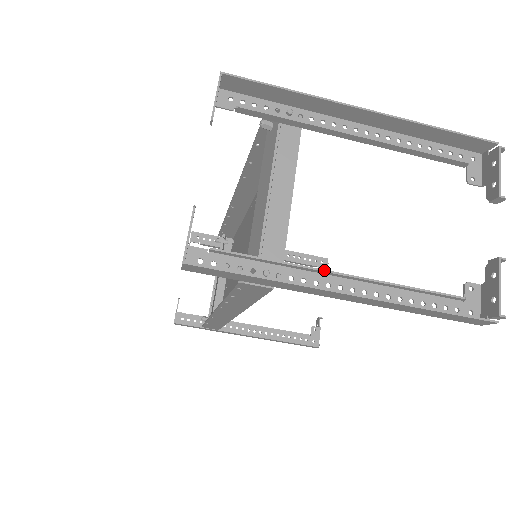
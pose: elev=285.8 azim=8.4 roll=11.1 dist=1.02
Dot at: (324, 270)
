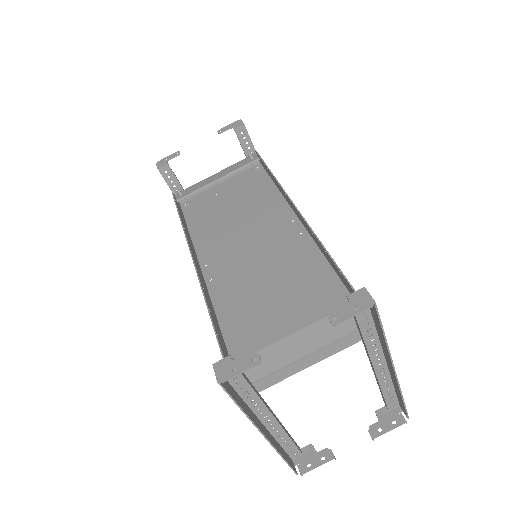
Dot at: (270, 412)
